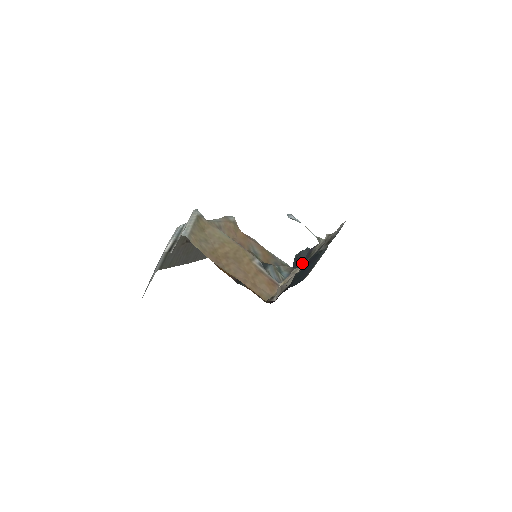
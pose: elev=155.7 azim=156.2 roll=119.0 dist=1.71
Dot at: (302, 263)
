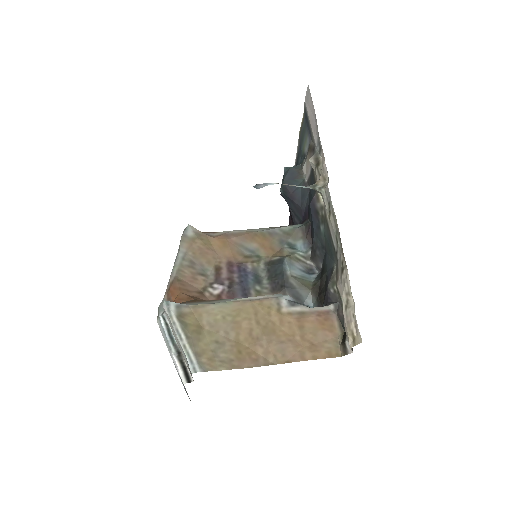
Dot at: (315, 228)
